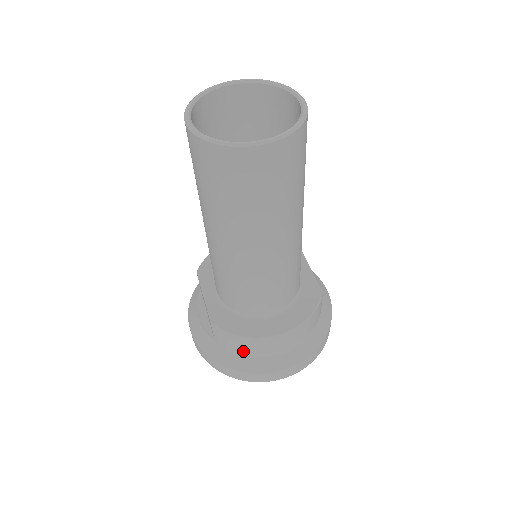
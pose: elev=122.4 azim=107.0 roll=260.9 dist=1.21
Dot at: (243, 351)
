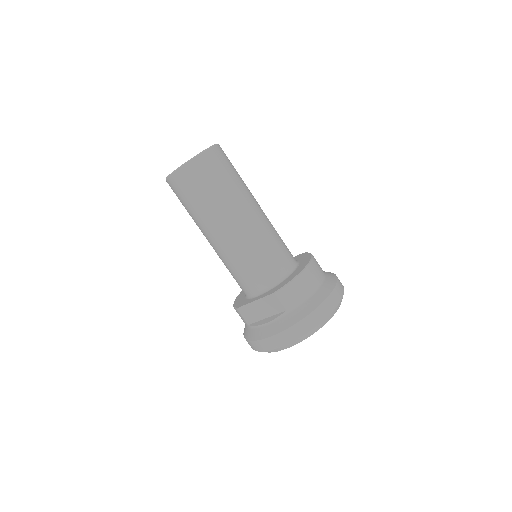
Dot at: (305, 293)
